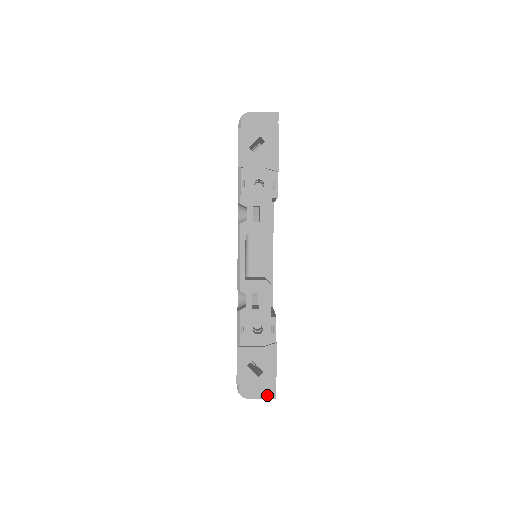
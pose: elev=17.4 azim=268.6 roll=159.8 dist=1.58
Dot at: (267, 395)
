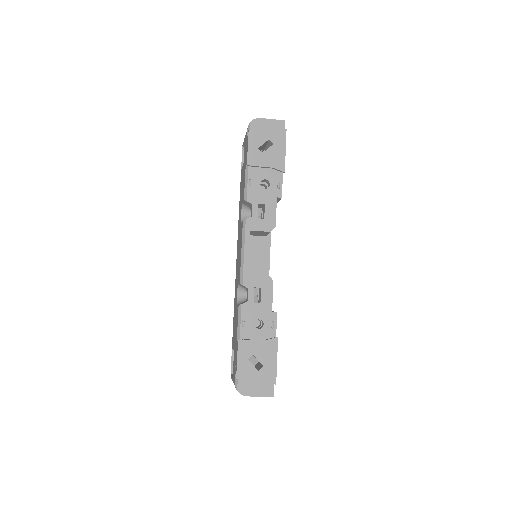
Dot at: (265, 393)
